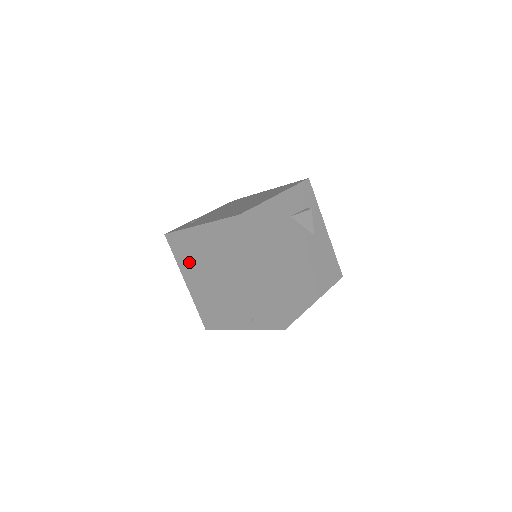
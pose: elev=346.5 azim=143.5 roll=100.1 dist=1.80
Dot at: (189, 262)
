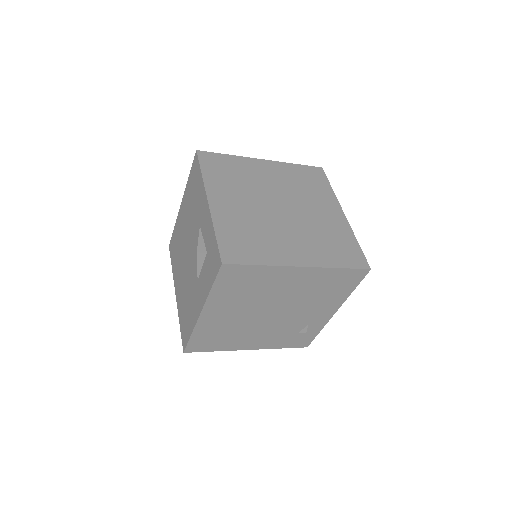
Dot at: (229, 182)
